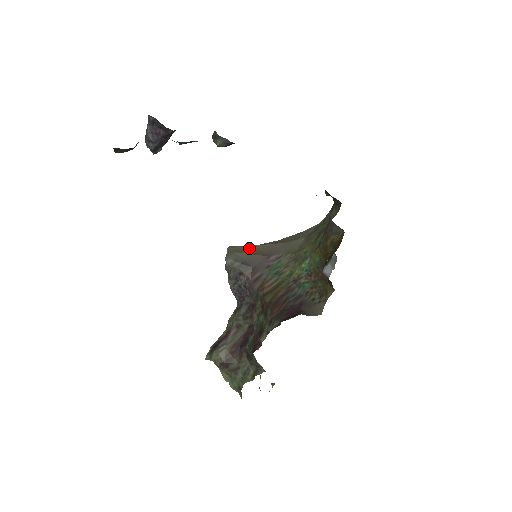
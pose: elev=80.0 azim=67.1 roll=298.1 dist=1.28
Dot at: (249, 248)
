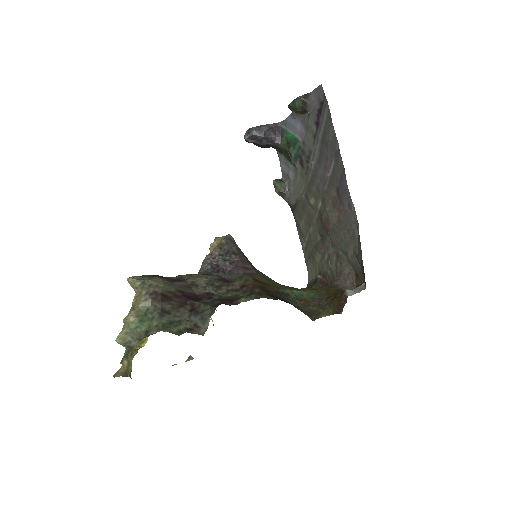
Dot at: occluded
